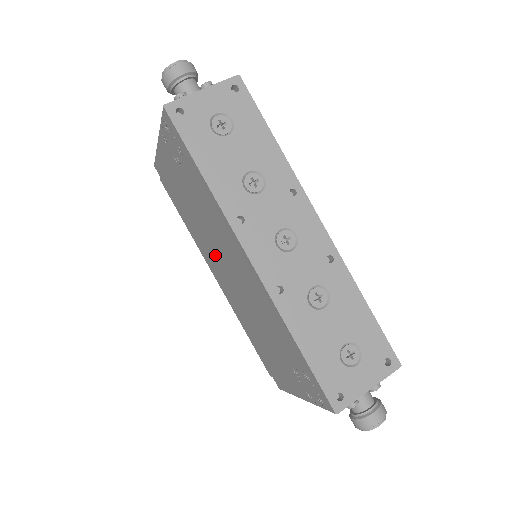
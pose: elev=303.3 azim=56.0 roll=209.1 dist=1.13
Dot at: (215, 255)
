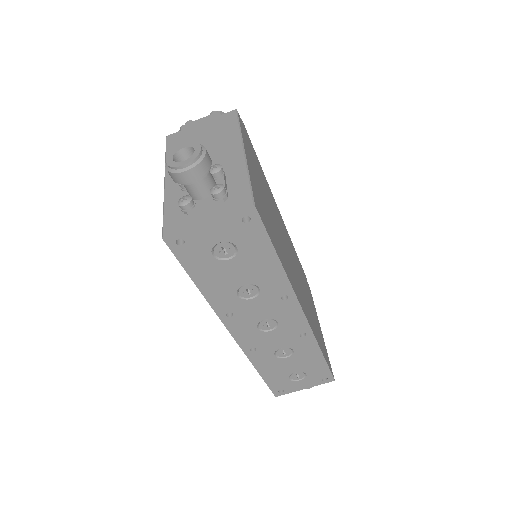
Dot at: occluded
